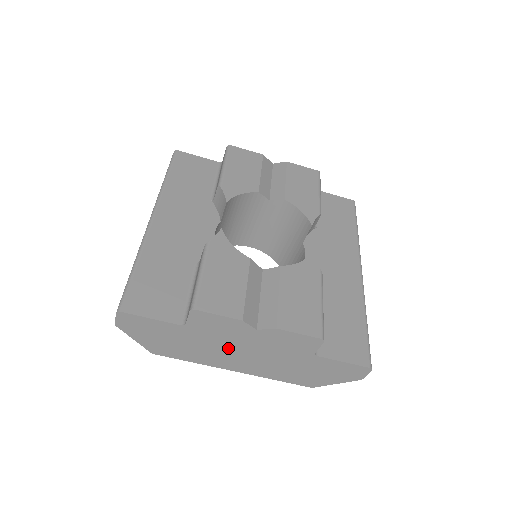
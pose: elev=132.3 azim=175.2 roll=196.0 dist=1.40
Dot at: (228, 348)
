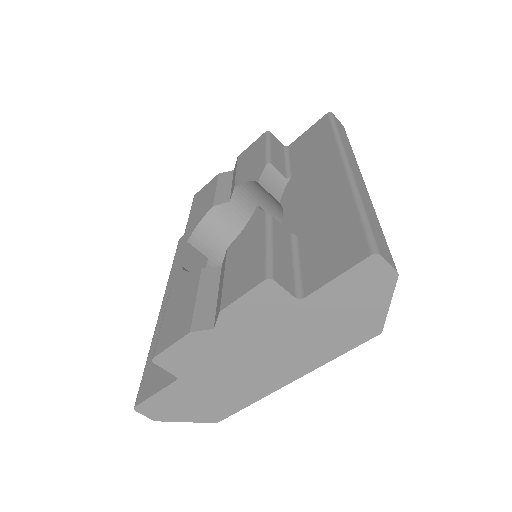
Dot at: (239, 366)
